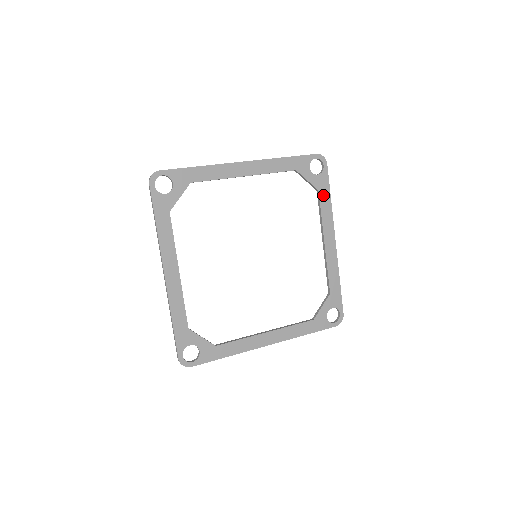
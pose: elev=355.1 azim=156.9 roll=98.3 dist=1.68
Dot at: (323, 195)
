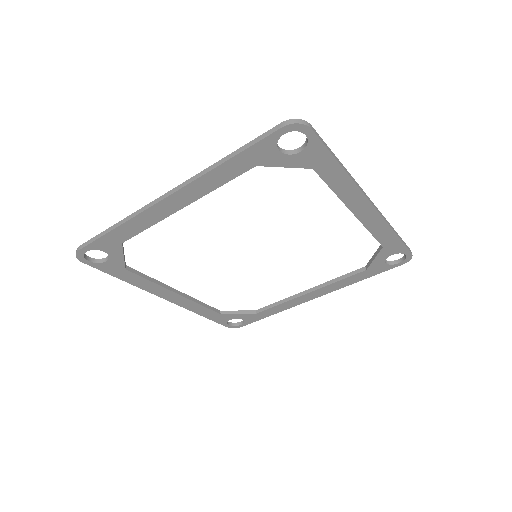
Dot at: (324, 169)
